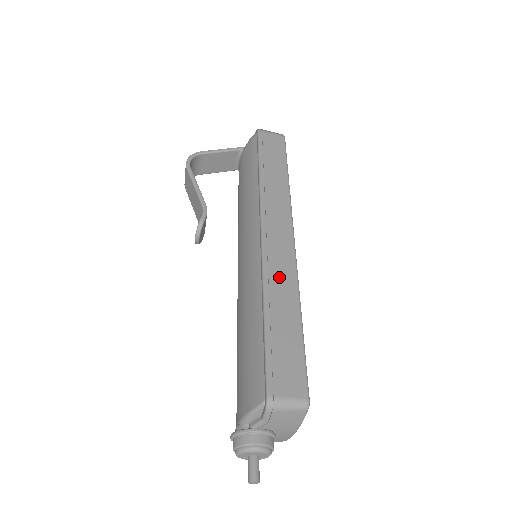
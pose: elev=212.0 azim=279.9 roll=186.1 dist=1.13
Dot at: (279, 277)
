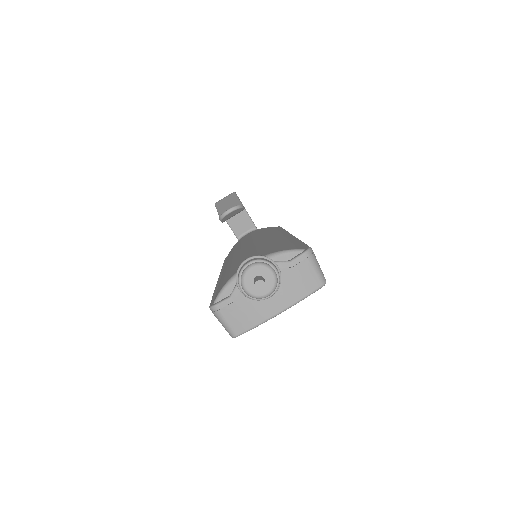
Dot at: occluded
